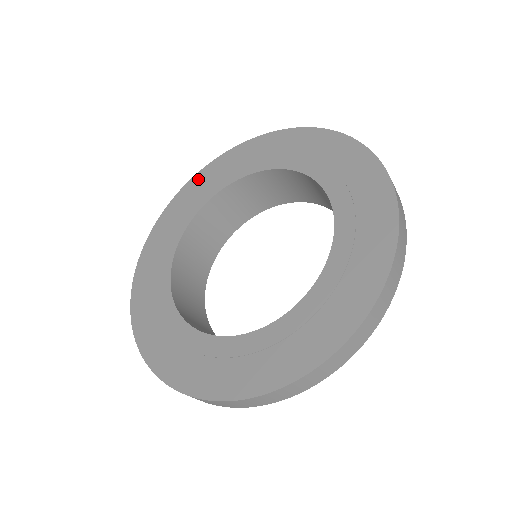
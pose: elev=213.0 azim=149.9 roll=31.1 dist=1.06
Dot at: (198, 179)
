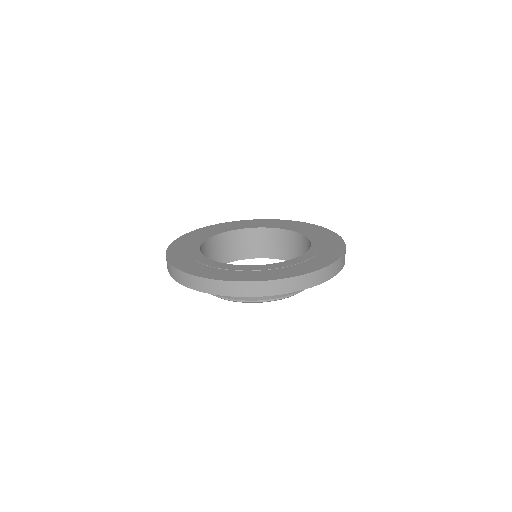
Dot at: (215, 226)
